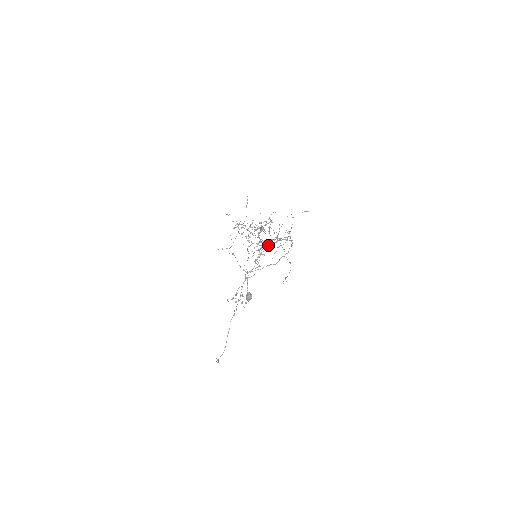
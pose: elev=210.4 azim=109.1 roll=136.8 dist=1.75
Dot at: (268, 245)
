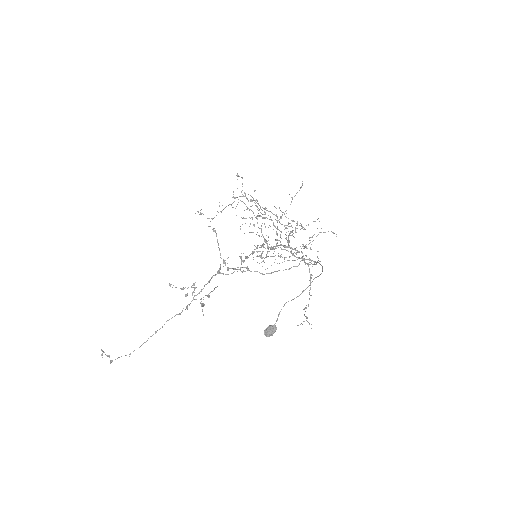
Dot at: occluded
